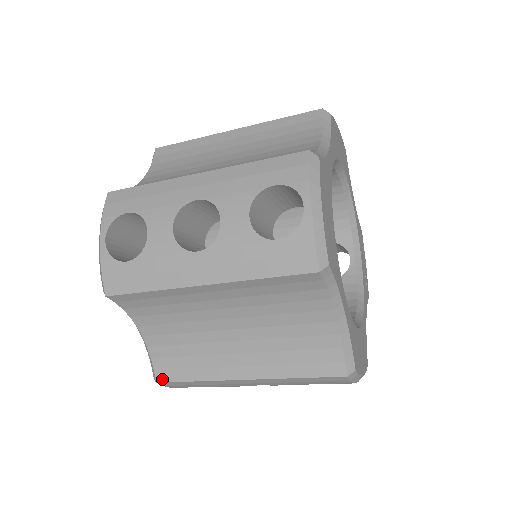
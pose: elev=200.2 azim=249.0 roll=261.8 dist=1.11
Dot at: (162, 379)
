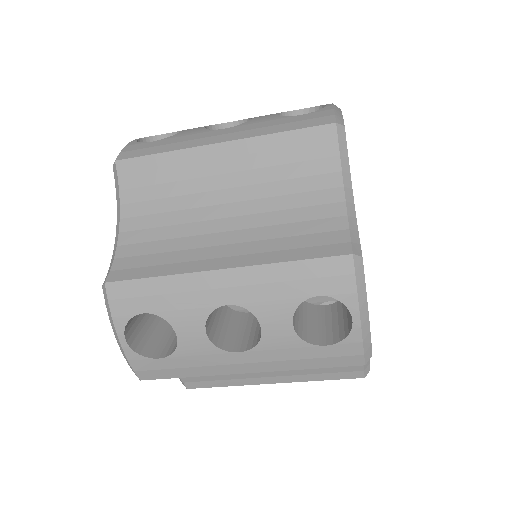
Dot at: (193, 387)
